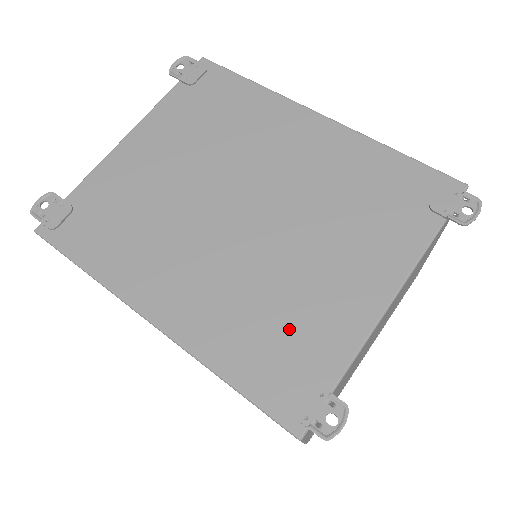
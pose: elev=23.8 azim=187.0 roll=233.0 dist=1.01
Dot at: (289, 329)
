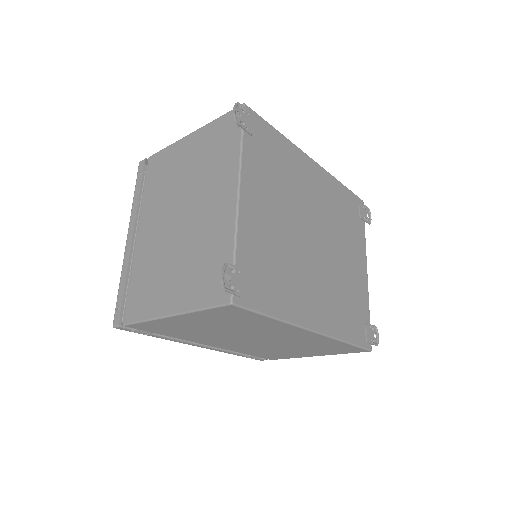
Dot at: (353, 303)
